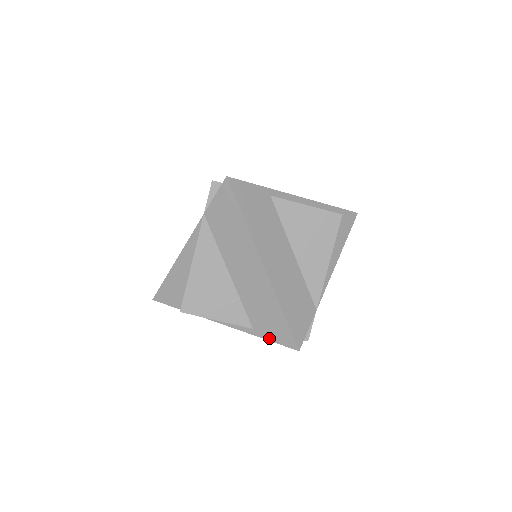
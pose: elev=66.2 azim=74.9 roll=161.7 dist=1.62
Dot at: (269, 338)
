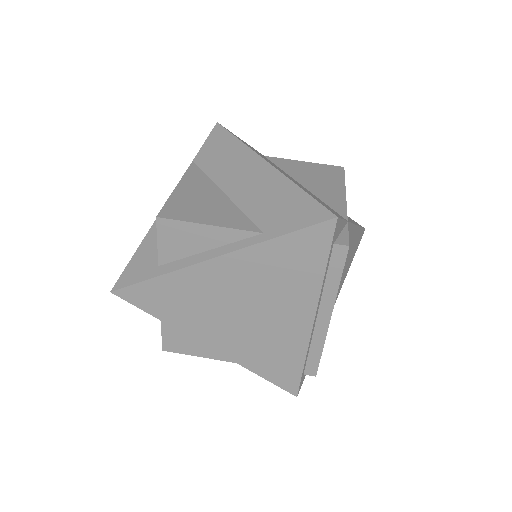
Dot at: (289, 229)
